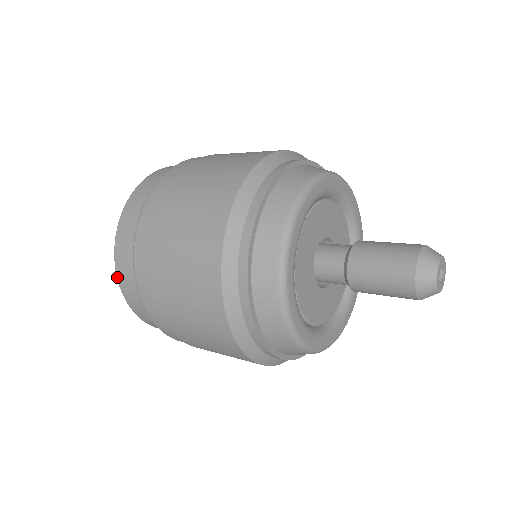
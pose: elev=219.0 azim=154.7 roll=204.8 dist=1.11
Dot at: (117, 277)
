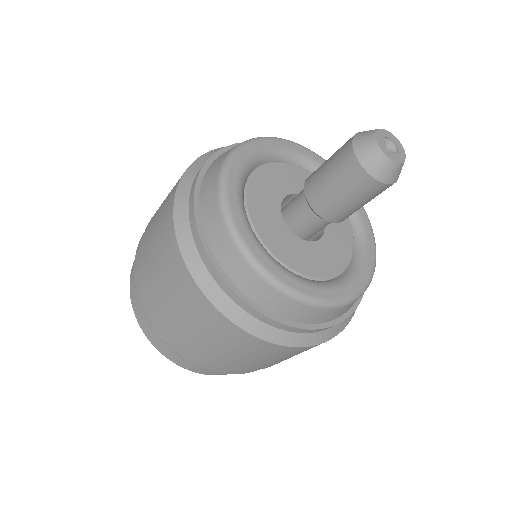
Dot at: (138, 322)
